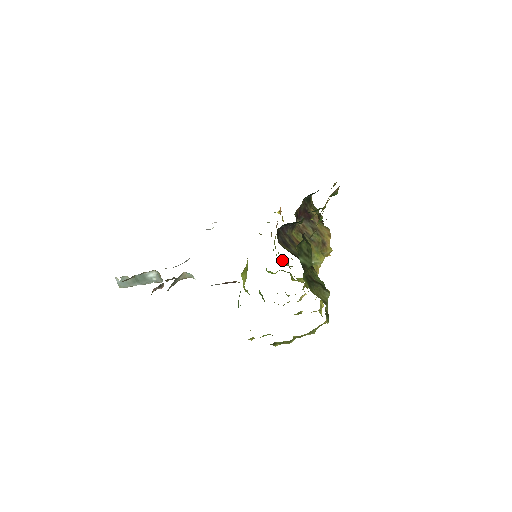
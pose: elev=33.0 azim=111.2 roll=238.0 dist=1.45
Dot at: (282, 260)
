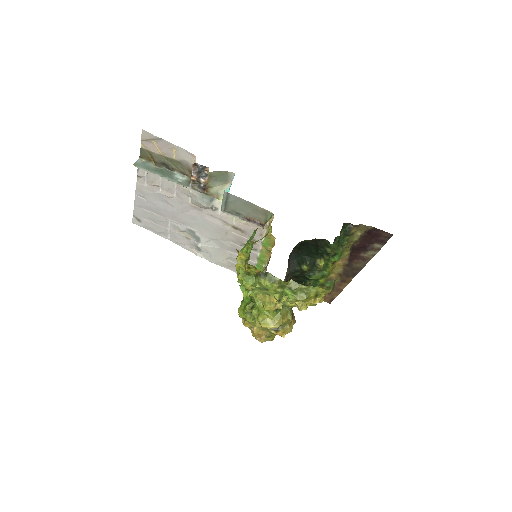
Dot at: (241, 308)
